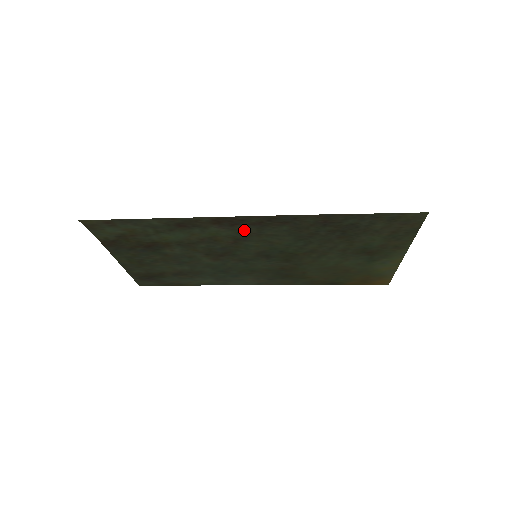
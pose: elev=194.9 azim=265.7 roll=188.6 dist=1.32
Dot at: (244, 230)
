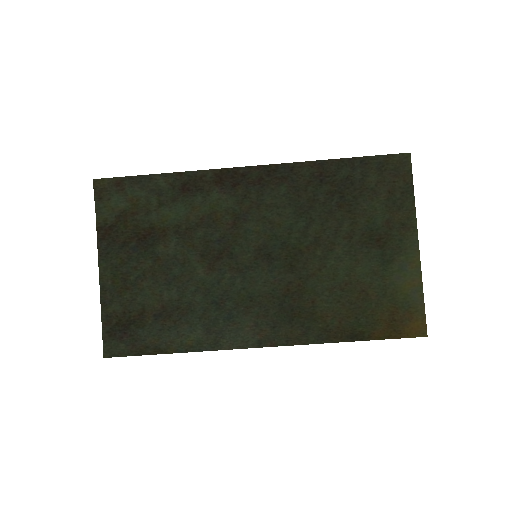
Dot at: (244, 197)
